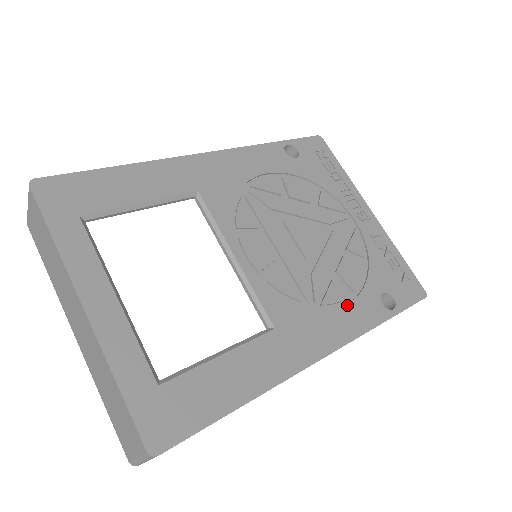
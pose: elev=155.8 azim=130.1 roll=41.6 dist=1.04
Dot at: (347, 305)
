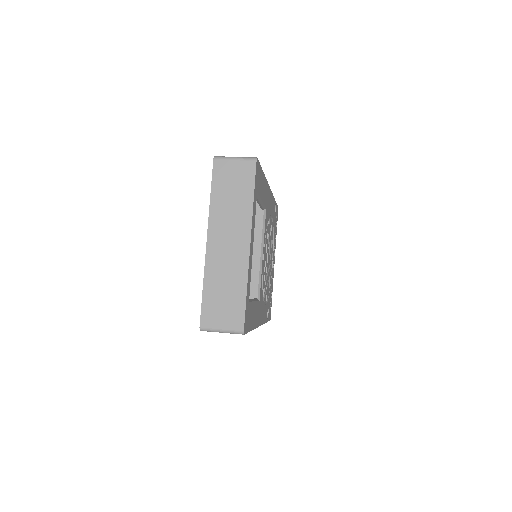
Dot at: (265, 306)
